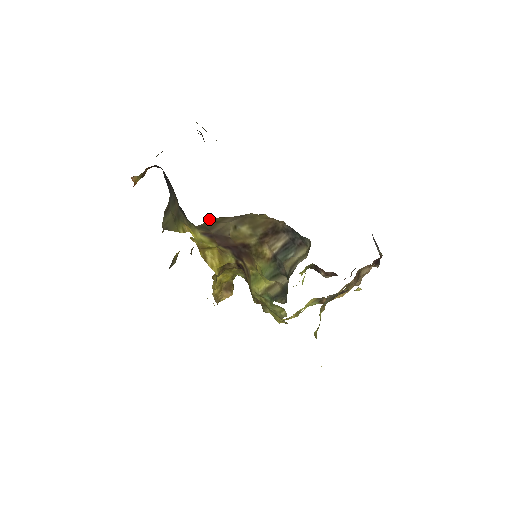
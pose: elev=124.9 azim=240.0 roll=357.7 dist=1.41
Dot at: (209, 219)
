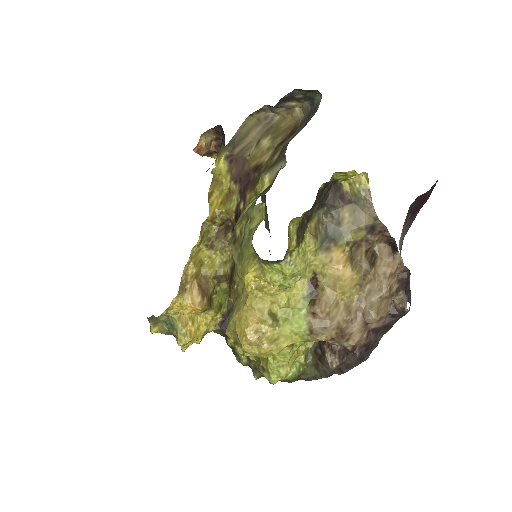
Dot at: (242, 124)
